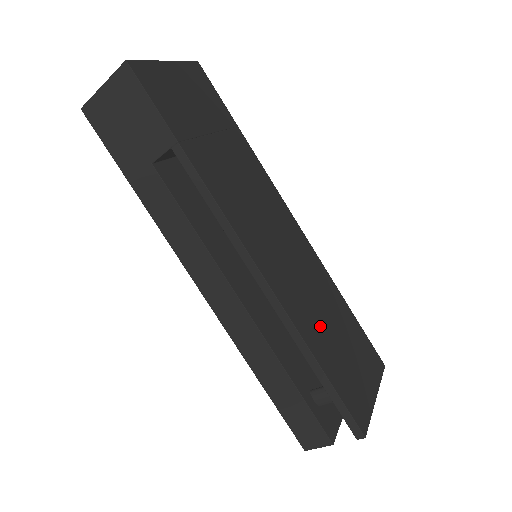
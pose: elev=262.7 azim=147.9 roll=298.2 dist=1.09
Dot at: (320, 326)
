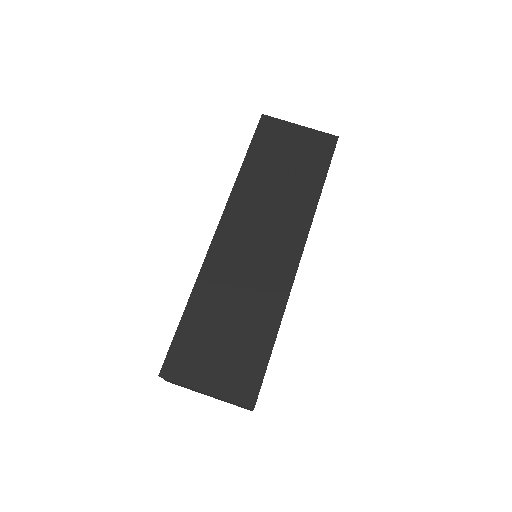
Dot at: (220, 305)
